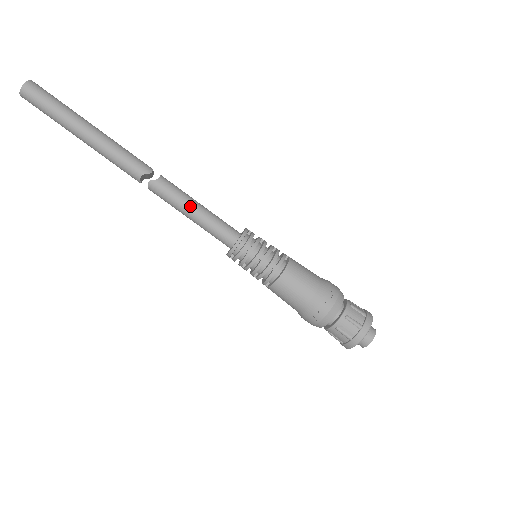
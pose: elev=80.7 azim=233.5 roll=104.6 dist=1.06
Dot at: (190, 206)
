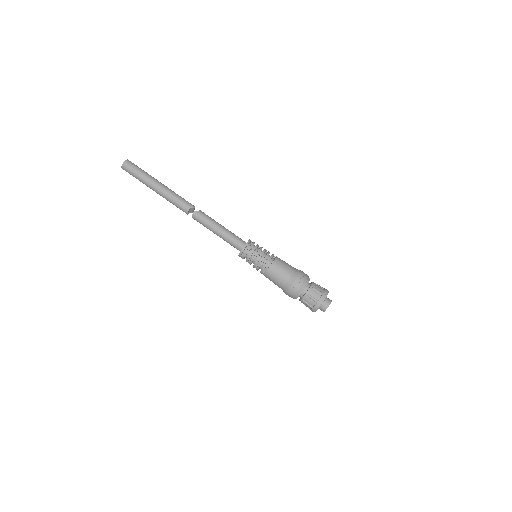
Dot at: (217, 225)
